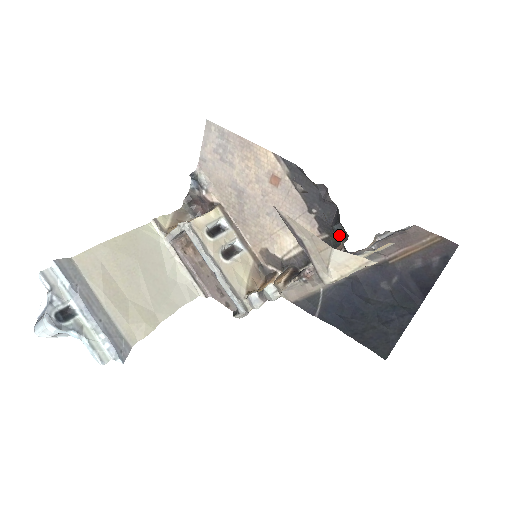
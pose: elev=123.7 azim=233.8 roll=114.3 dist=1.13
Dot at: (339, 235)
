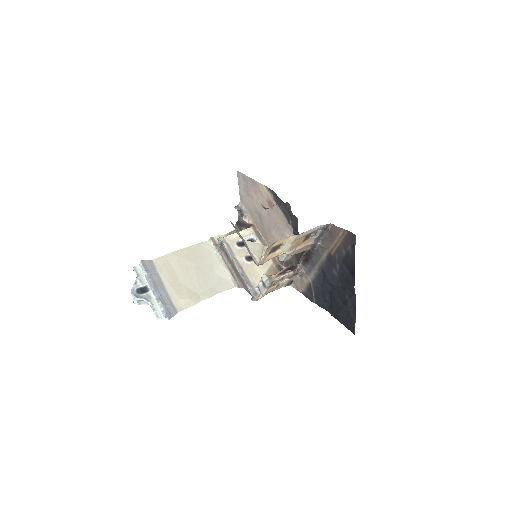
Dot at: occluded
